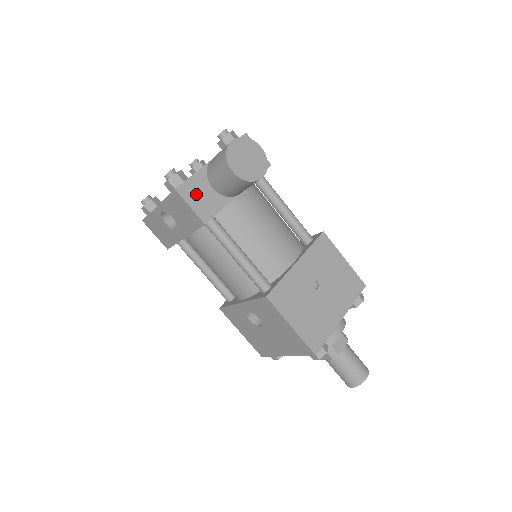
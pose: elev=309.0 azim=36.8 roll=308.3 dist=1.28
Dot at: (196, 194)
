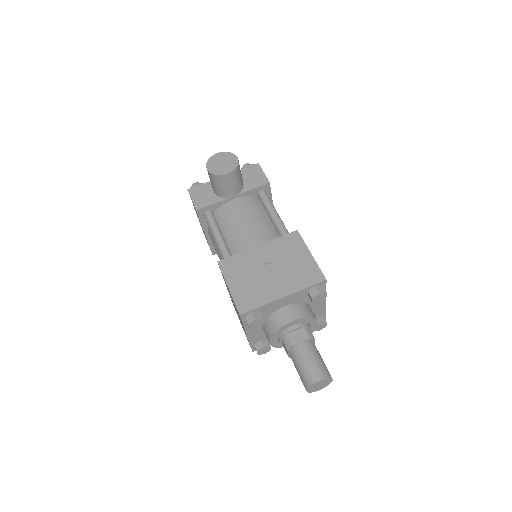
Dot at: (200, 194)
